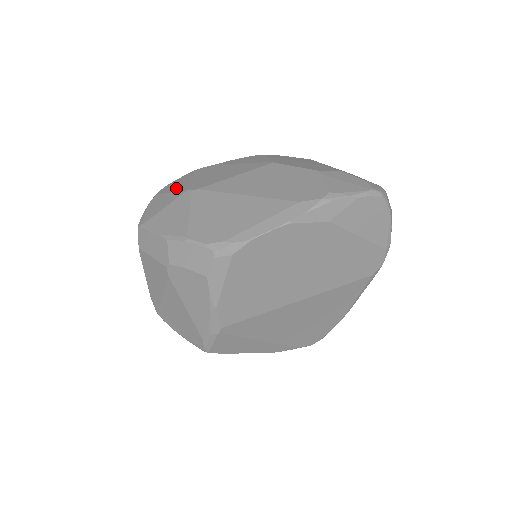
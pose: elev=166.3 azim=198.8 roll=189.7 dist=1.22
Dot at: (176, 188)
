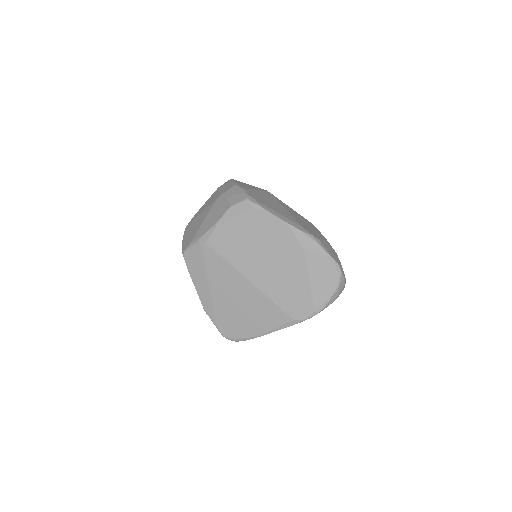
Dot at: occluded
